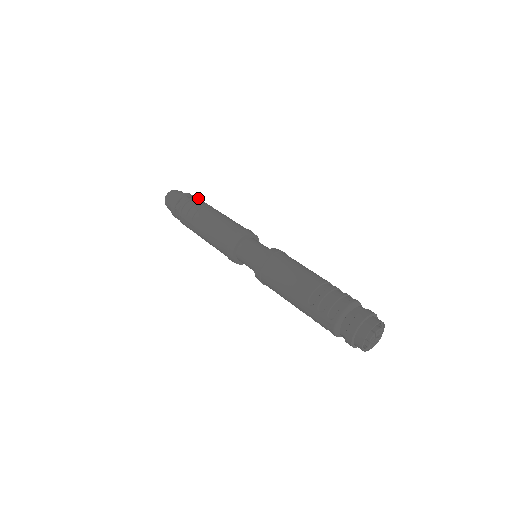
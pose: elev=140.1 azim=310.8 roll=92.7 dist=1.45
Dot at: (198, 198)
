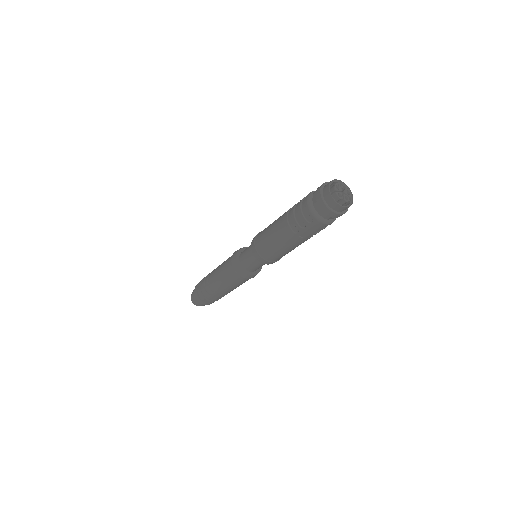
Dot at: (202, 279)
